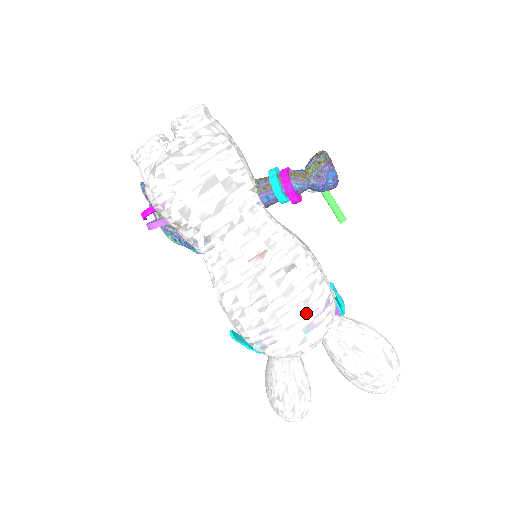
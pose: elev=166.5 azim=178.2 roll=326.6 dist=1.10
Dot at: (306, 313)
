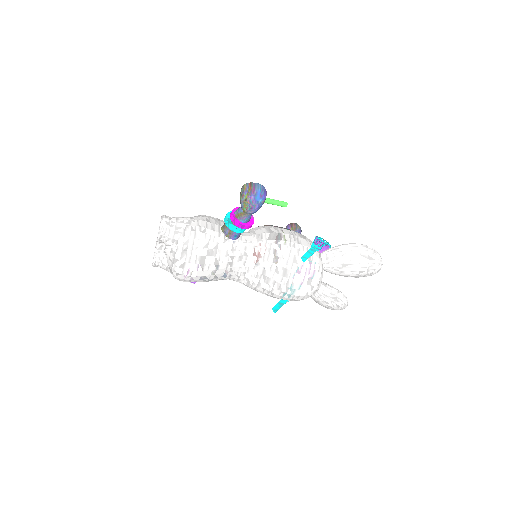
Dot at: (302, 276)
